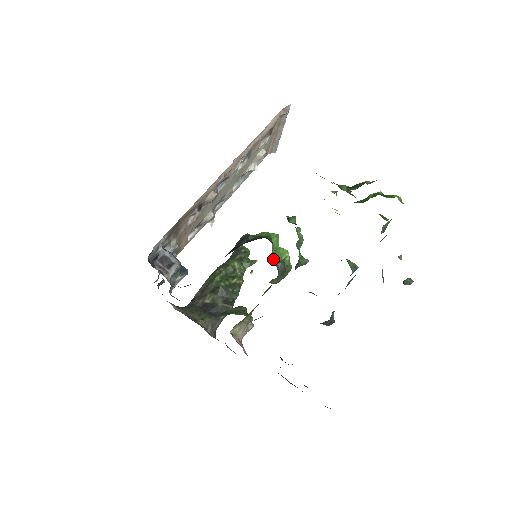
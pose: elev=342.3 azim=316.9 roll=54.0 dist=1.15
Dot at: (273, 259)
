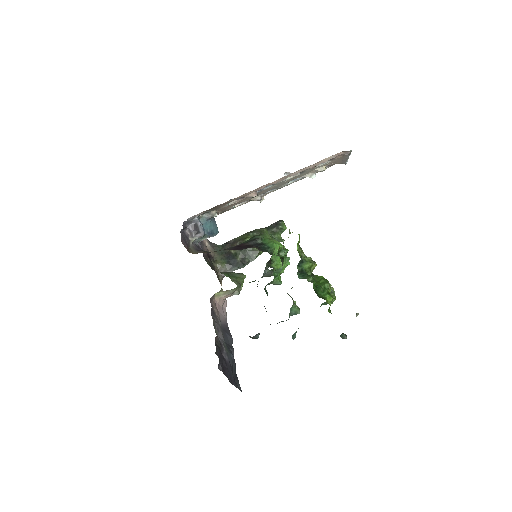
Dot at: (268, 263)
